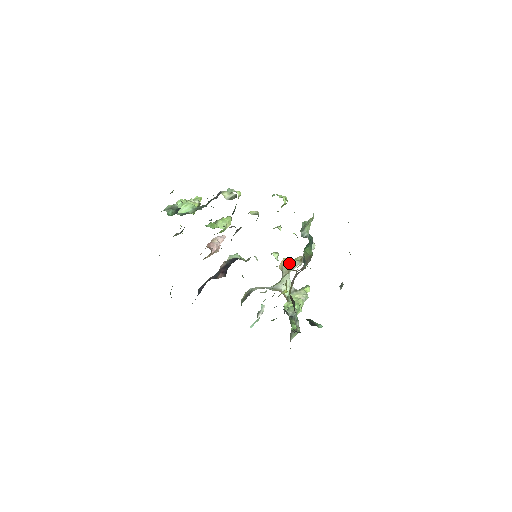
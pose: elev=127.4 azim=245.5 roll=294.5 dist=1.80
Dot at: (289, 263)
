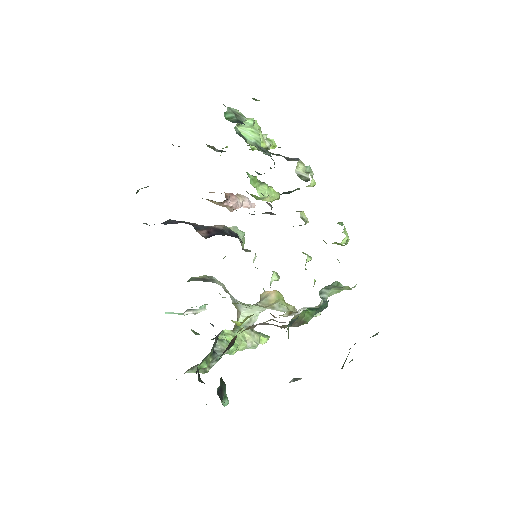
Dot at: (277, 300)
